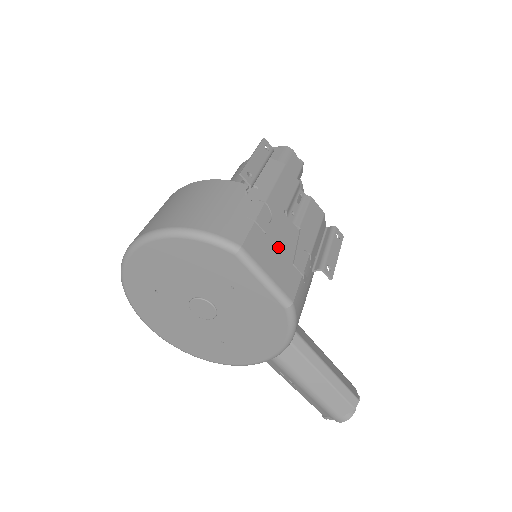
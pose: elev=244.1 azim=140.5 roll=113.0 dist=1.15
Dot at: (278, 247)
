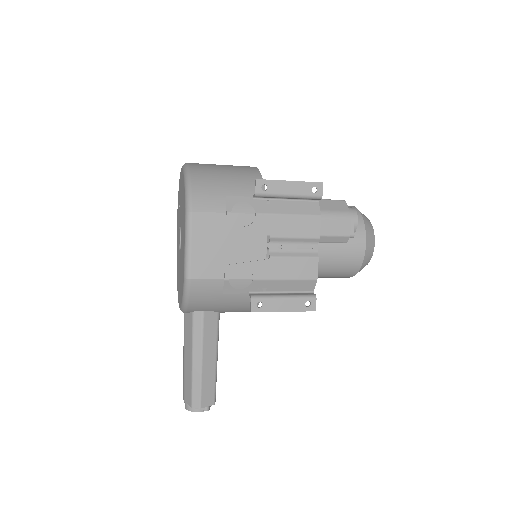
Dot at: (227, 244)
